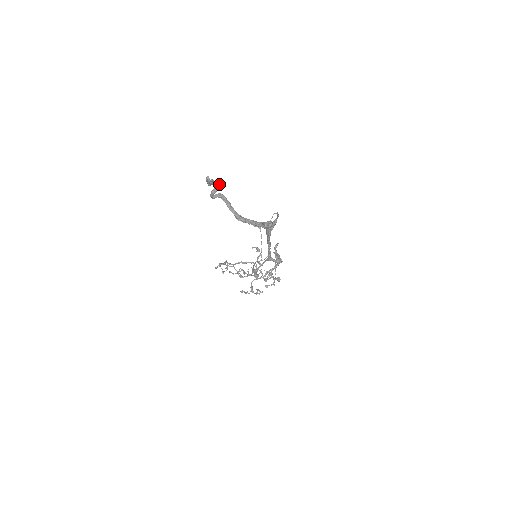
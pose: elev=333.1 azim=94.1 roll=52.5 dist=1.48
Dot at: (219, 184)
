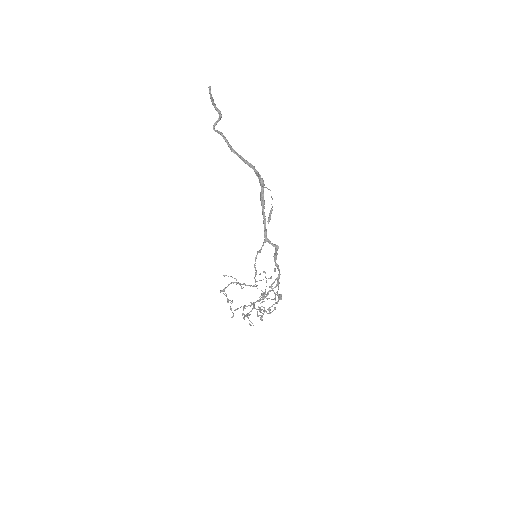
Dot at: occluded
